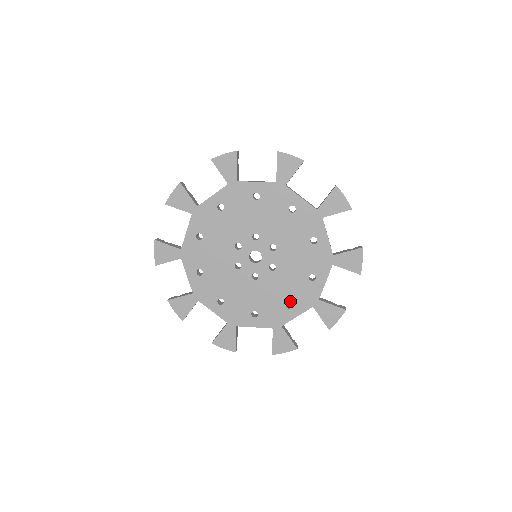
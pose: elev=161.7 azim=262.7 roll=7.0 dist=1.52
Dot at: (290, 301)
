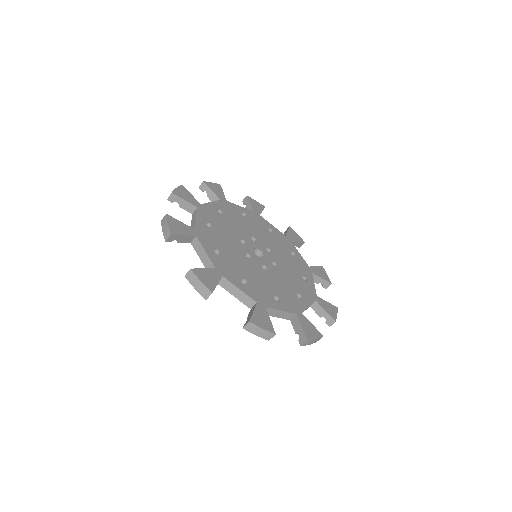
Dot at: (298, 293)
